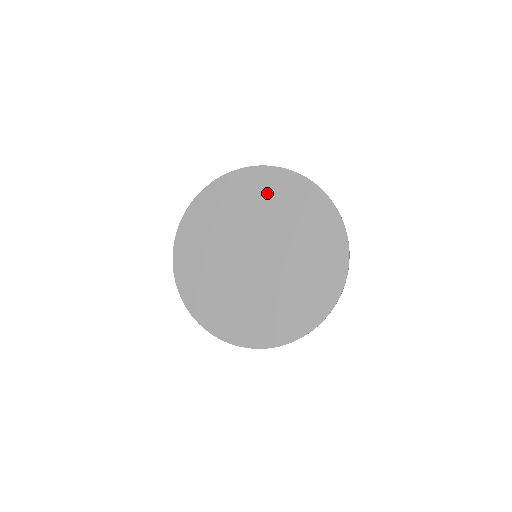
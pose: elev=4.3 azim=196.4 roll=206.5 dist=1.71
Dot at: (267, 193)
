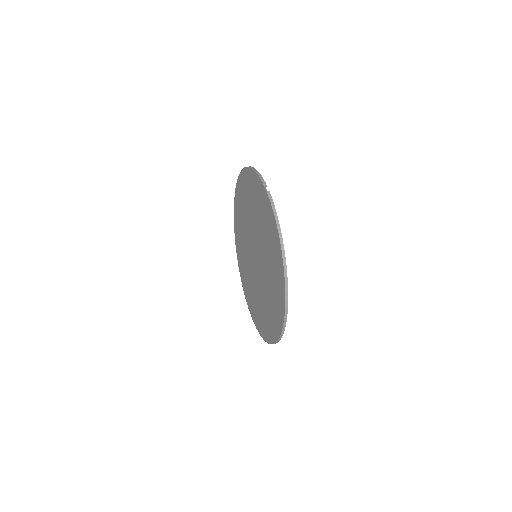
Dot at: (273, 260)
